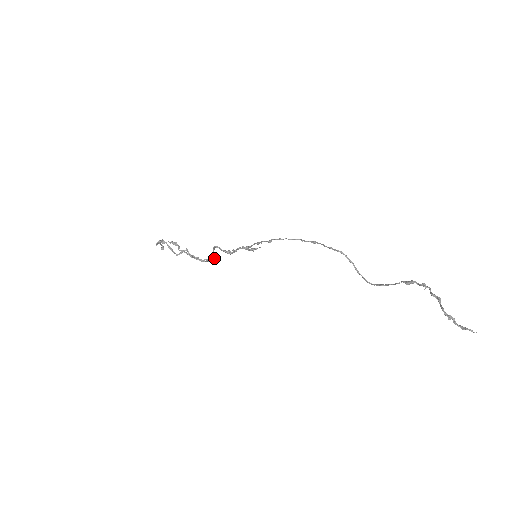
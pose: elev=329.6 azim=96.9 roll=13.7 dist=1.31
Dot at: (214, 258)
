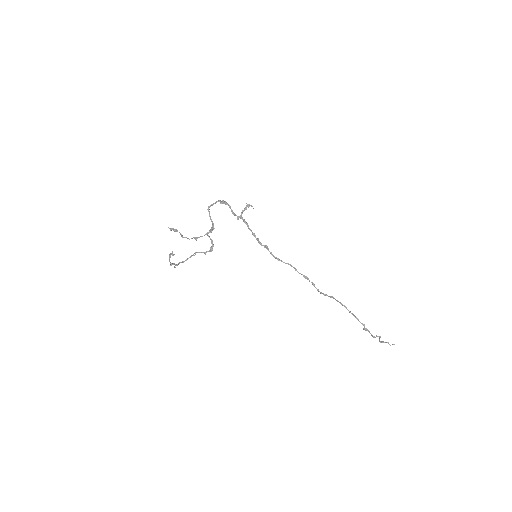
Dot at: occluded
